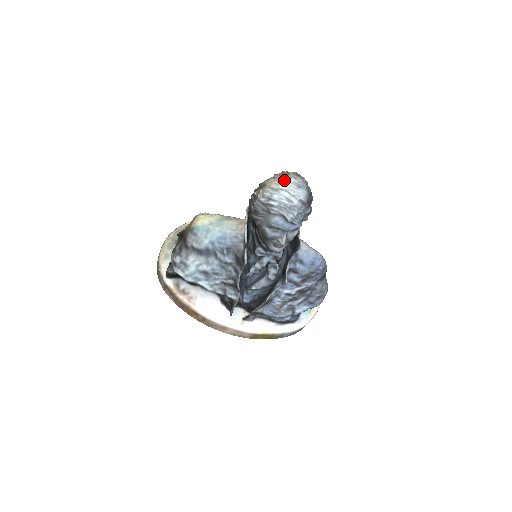
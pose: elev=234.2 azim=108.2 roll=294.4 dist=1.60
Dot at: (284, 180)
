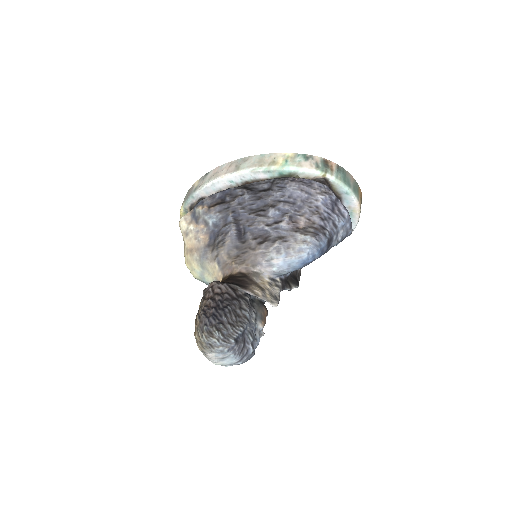
Dot at: (208, 357)
